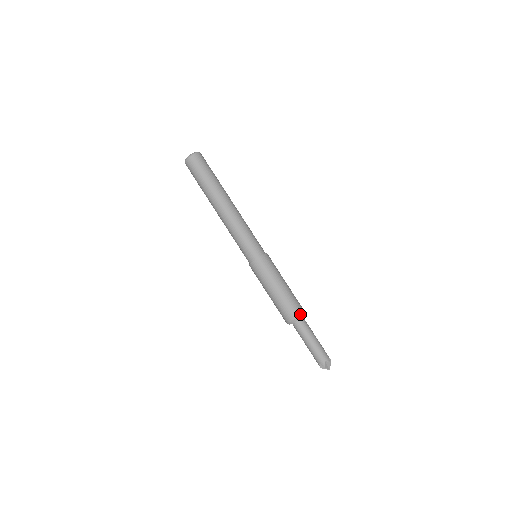
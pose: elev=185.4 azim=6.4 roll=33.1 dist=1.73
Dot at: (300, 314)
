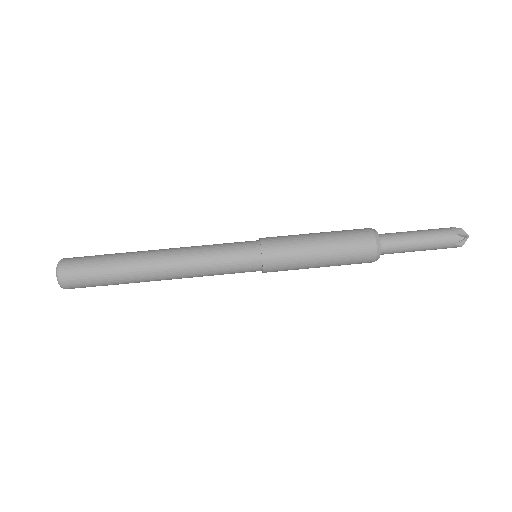
Dot at: (375, 250)
